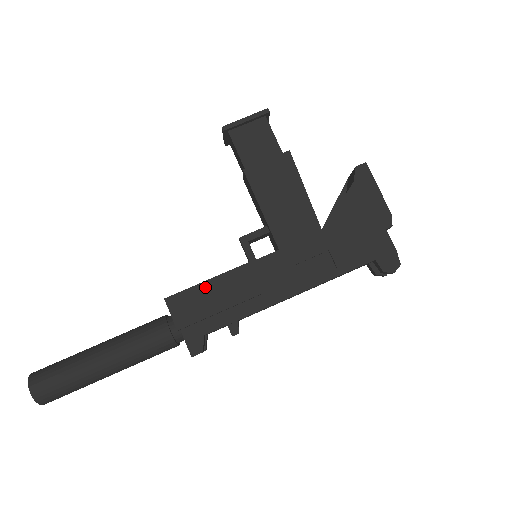
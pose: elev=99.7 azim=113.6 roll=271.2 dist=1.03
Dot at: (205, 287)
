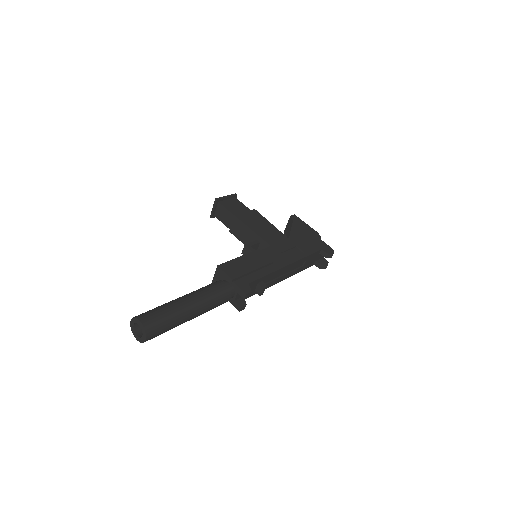
Dot at: (239, 260)
